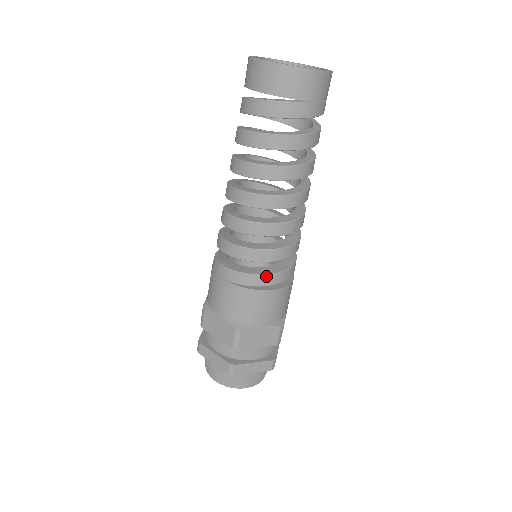
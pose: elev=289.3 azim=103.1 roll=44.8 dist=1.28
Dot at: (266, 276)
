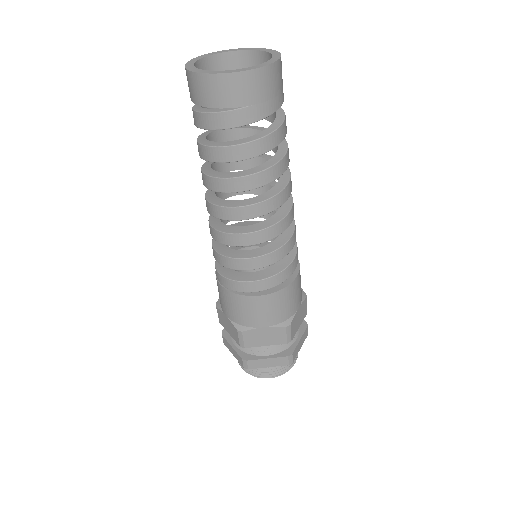
Dot at: (253, 283)
